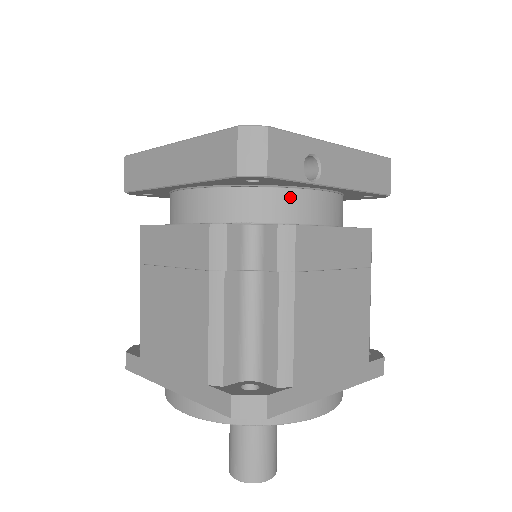
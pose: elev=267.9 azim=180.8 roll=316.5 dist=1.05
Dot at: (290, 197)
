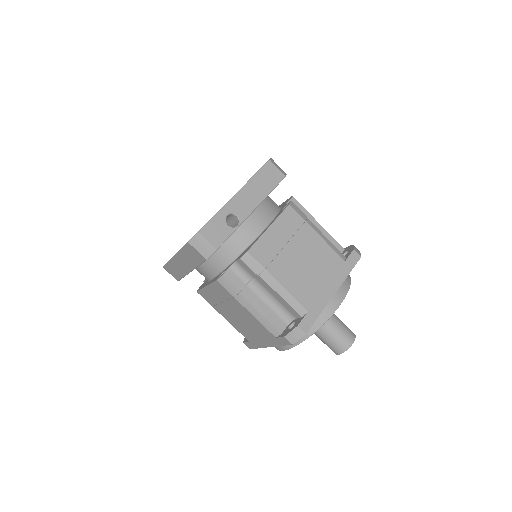
Dot at: (237, 236)
